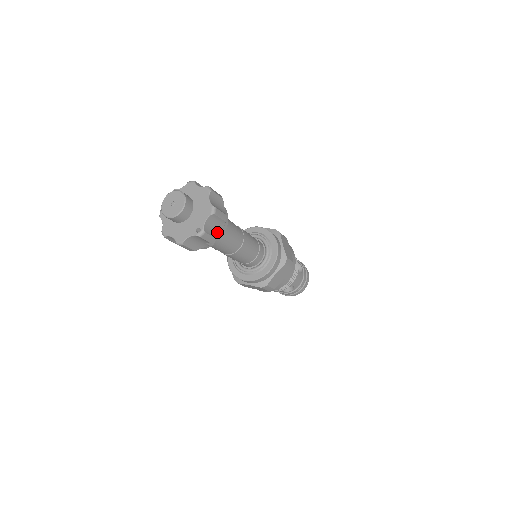
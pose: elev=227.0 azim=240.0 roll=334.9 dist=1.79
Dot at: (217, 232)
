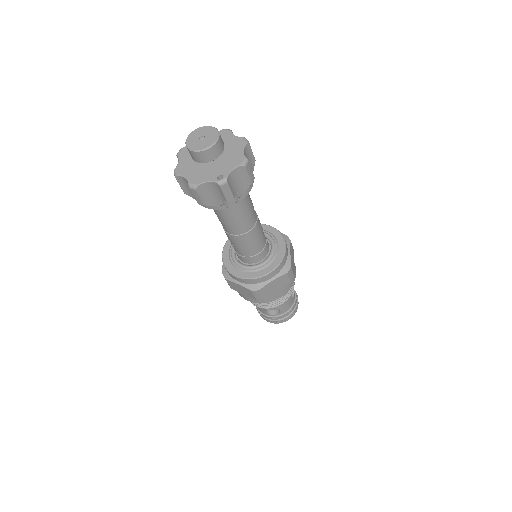
Dot at: (238, 192)
